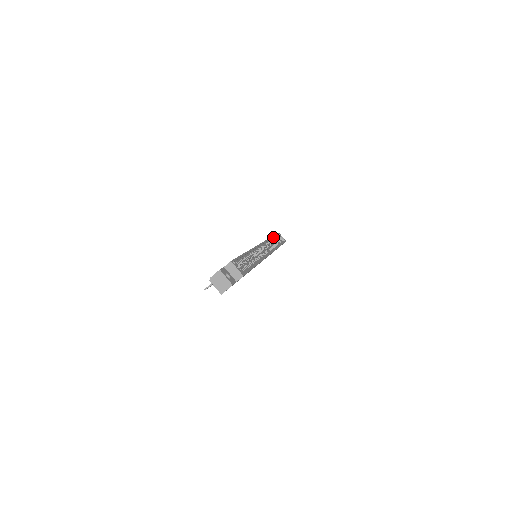
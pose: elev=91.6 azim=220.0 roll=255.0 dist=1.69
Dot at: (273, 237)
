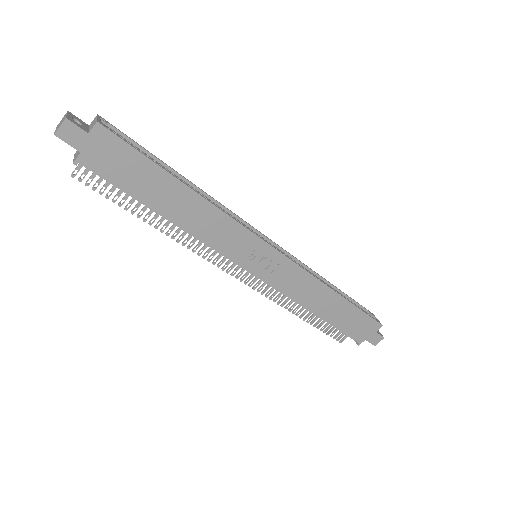
Dot at: (340, 293)
